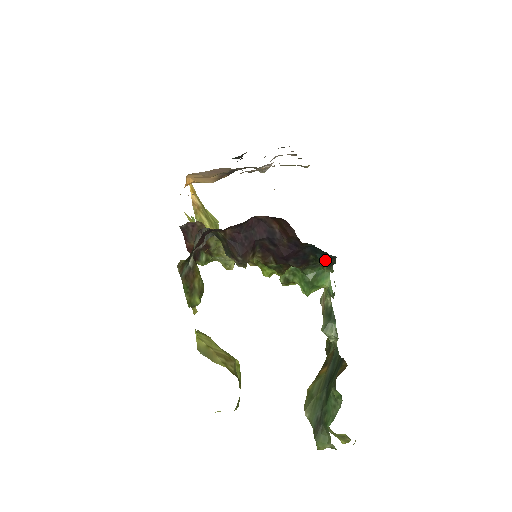
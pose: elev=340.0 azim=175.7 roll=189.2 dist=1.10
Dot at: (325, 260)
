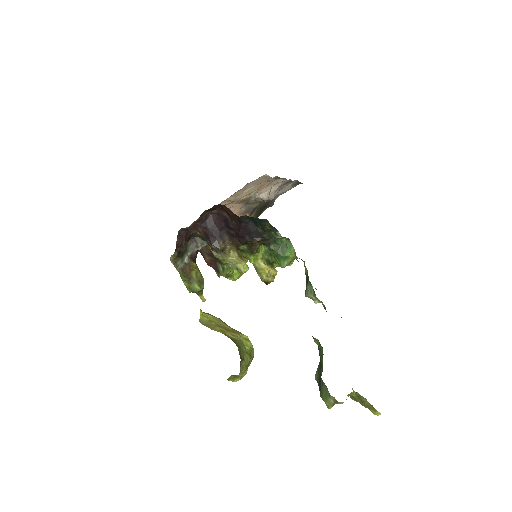
Dot at: (263, 226)
